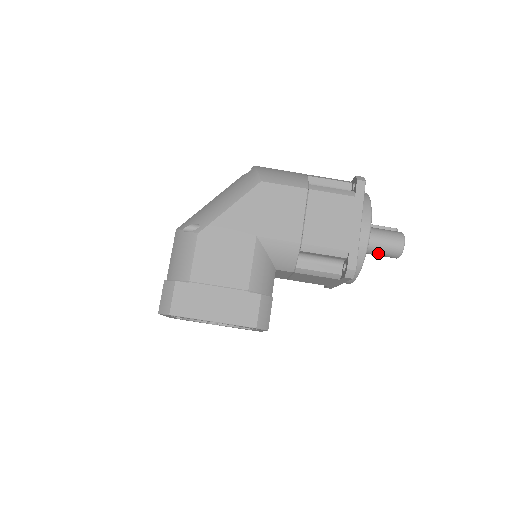
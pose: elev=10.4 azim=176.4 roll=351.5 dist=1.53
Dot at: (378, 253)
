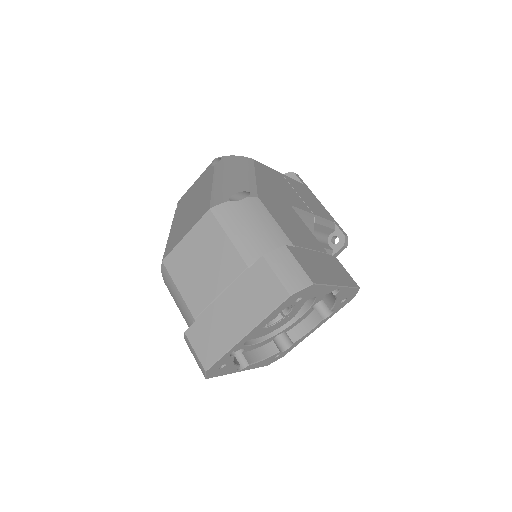
Dot at: occluded
